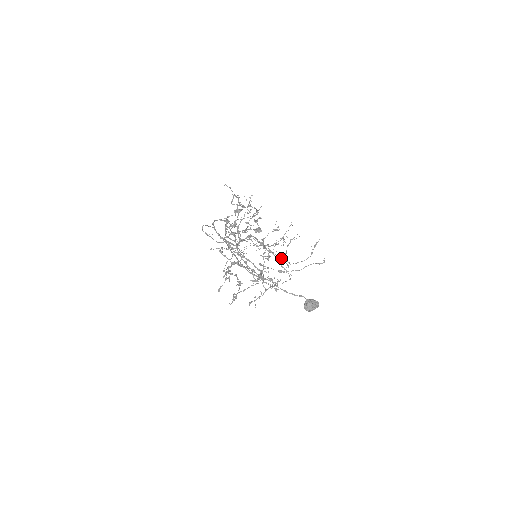
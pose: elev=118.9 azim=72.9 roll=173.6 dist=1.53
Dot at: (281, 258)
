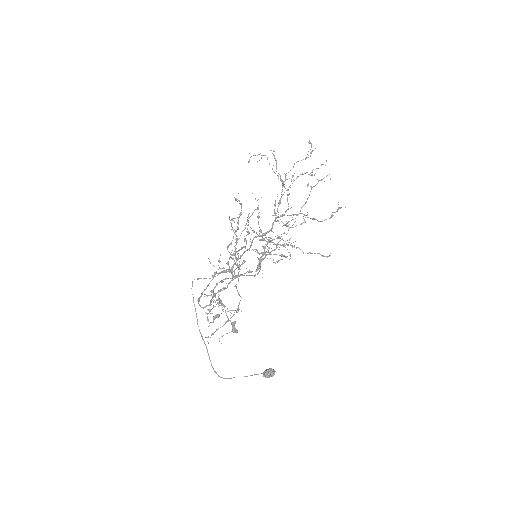
Dot at: (286, 244)
